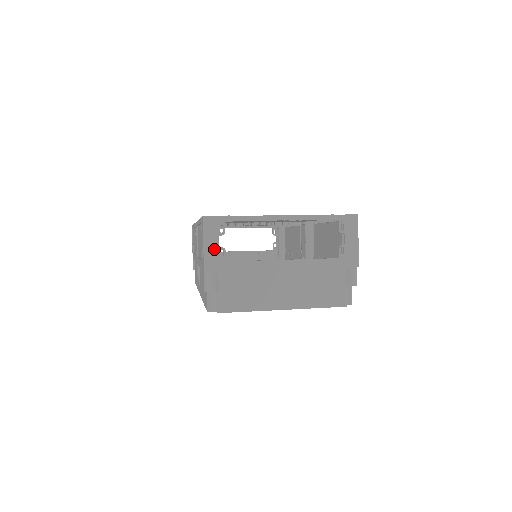
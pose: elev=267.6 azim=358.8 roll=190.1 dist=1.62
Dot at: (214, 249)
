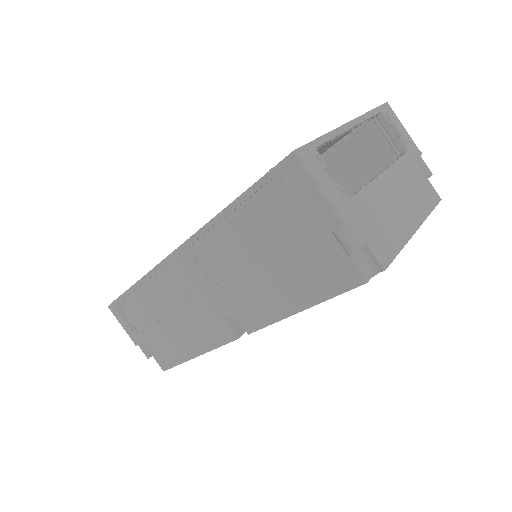
Dot at: (331, 188)
